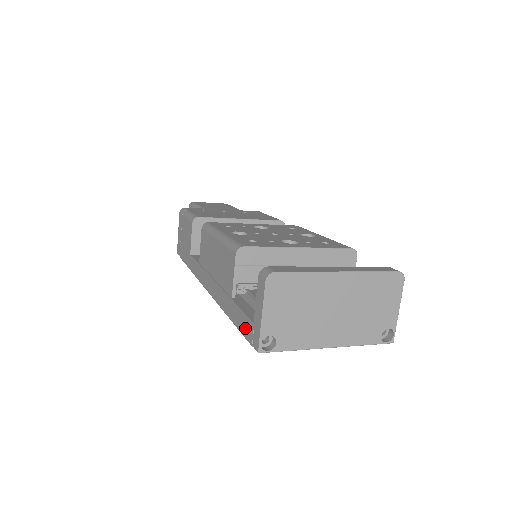
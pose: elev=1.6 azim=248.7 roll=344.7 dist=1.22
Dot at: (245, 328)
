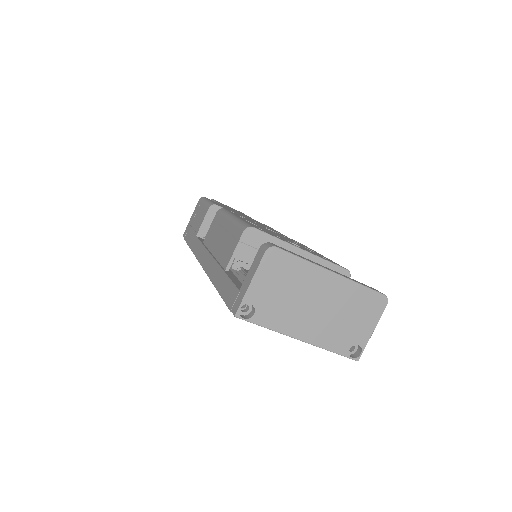
Dot at: (229, 295)
